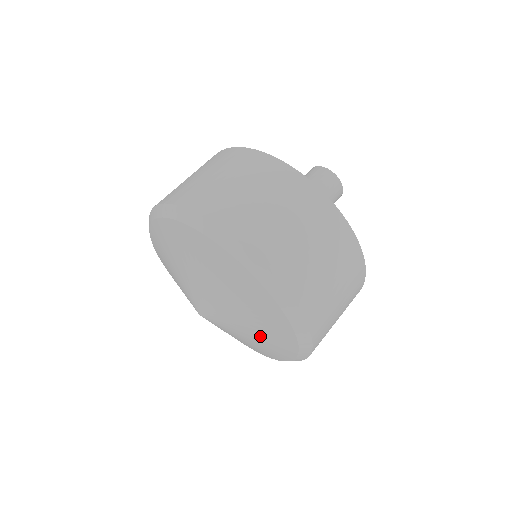
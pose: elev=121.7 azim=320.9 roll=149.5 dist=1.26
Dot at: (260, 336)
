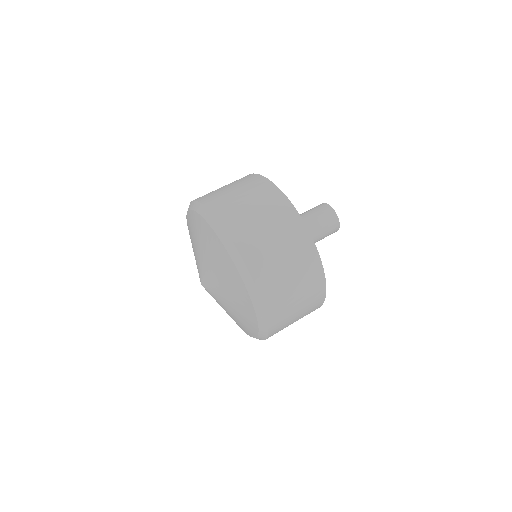
Dot at: (232, 317)
